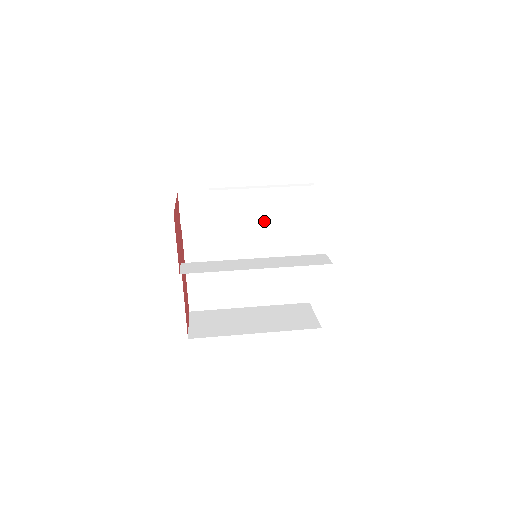
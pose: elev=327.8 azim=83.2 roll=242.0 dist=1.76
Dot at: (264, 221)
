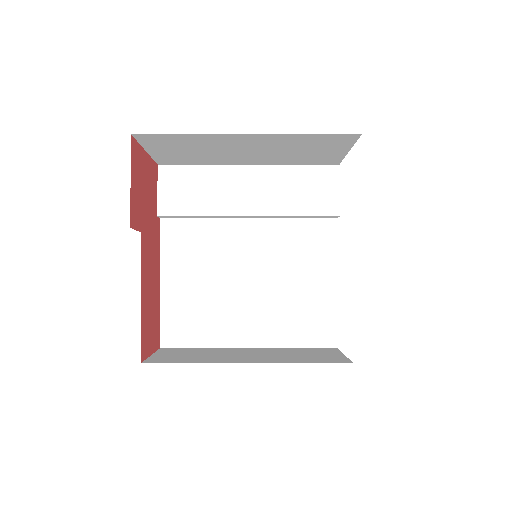
Dot at: (269, 210)
